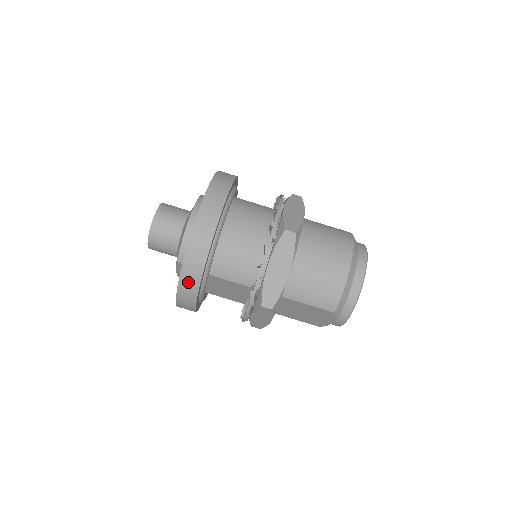
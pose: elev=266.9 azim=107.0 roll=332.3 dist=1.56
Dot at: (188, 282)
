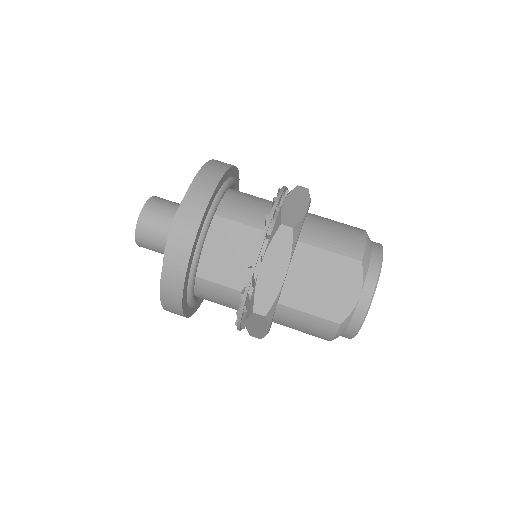
Dot at: (197, 195)
